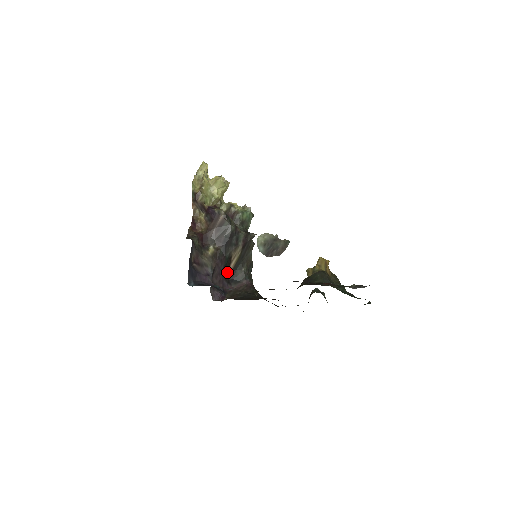
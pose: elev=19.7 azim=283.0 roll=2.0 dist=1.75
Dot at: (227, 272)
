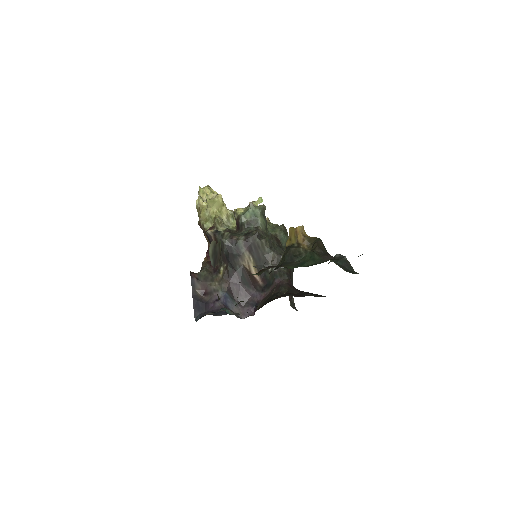
Dot at: (254, 282)
